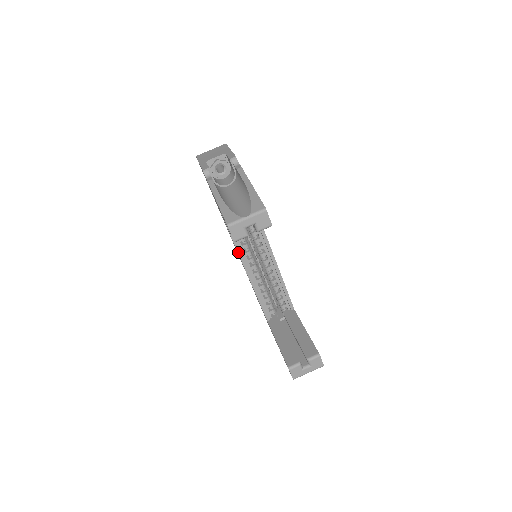
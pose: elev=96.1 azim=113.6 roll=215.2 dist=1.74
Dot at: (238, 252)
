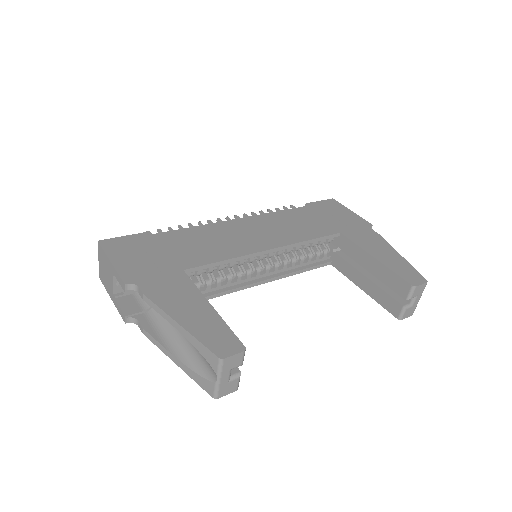
Dot at: occluded
